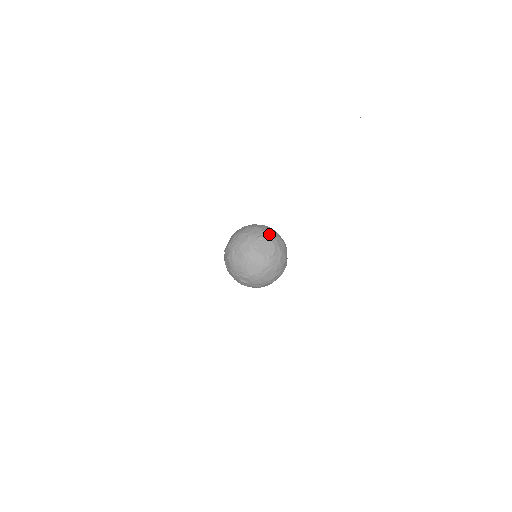
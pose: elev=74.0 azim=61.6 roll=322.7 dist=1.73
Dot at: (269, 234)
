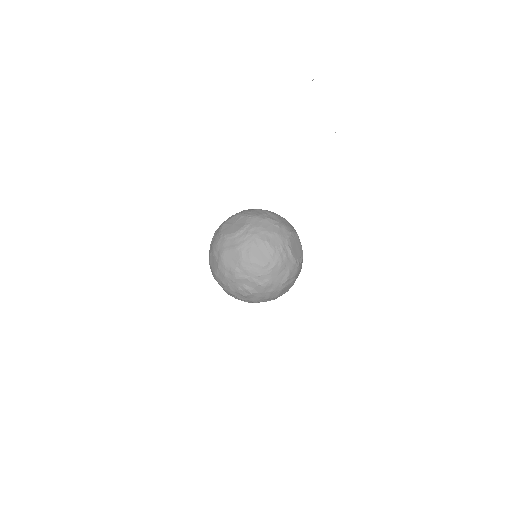
Dot at: occluded
